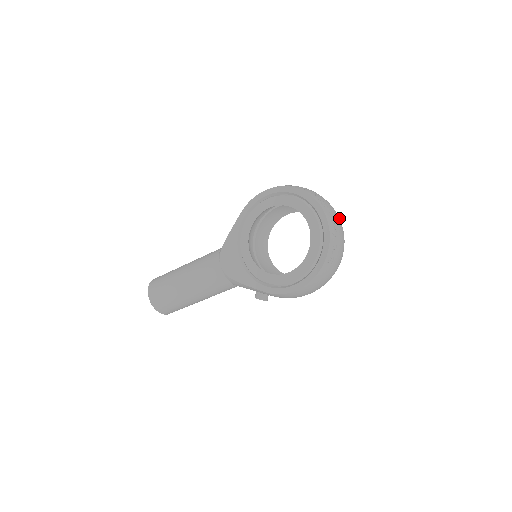
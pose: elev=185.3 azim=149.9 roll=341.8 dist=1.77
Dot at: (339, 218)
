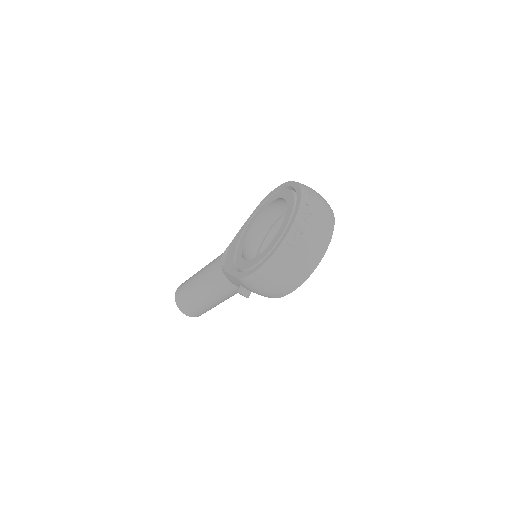
Dot at: (330, 216)
